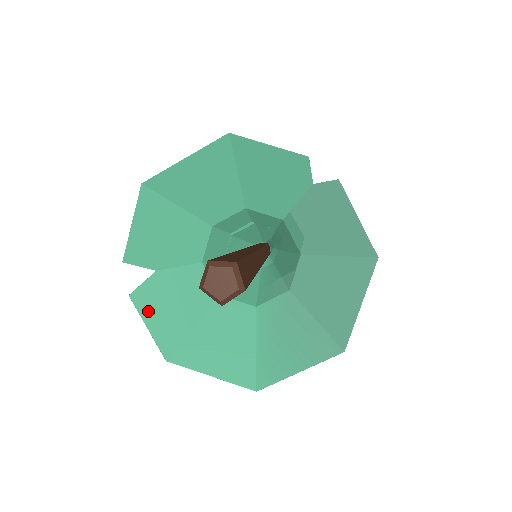
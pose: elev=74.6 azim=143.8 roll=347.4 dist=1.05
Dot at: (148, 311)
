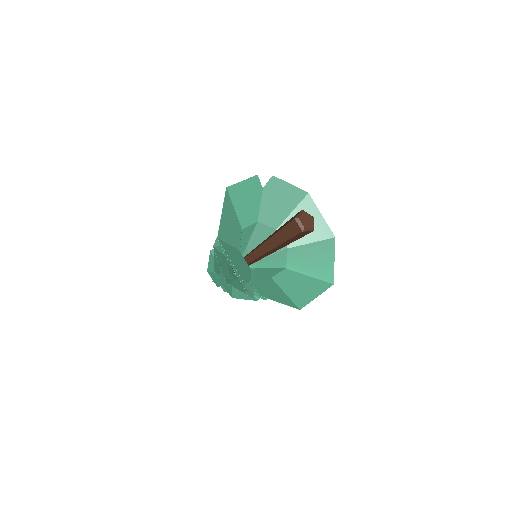
Dot at: (271, 297)
